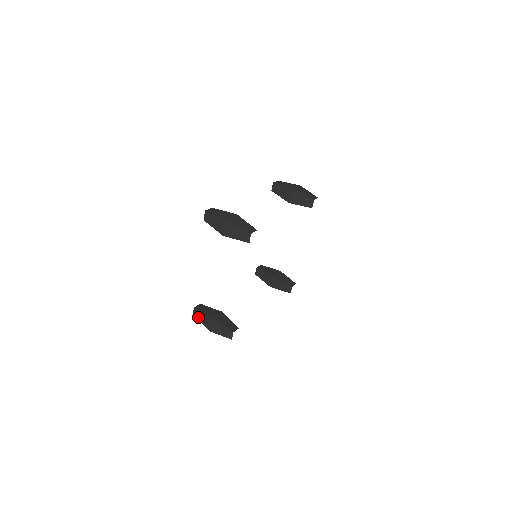
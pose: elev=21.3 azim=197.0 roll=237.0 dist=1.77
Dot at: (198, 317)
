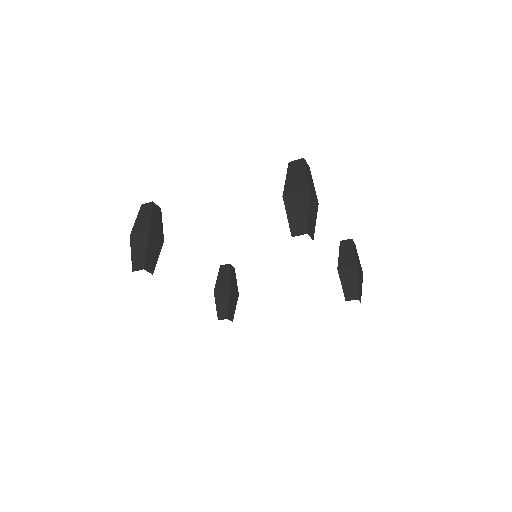
Dot at: occluded
